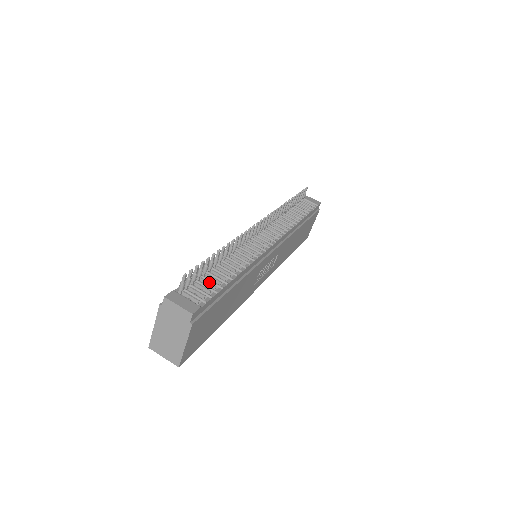
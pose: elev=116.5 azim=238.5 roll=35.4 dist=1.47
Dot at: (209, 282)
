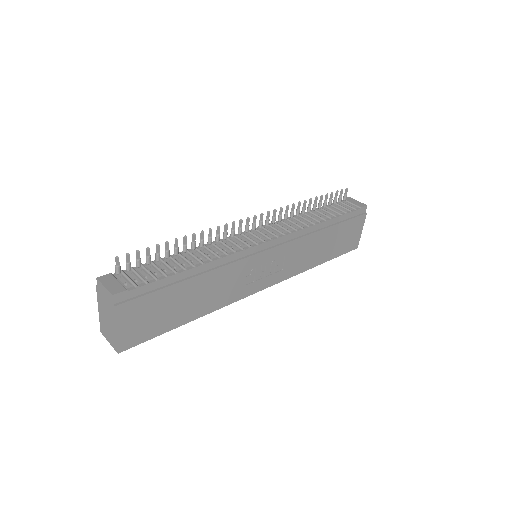
Dot at: (157, 270)
